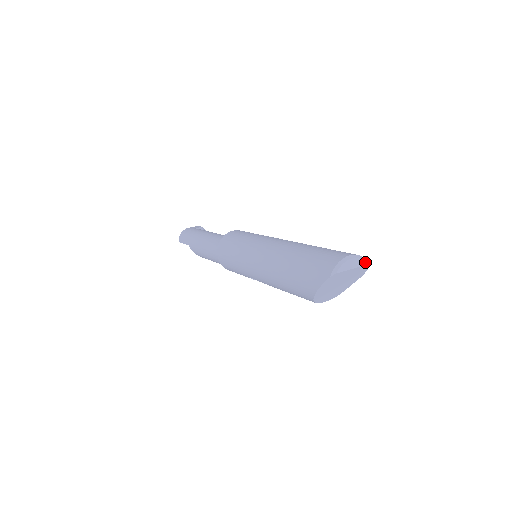
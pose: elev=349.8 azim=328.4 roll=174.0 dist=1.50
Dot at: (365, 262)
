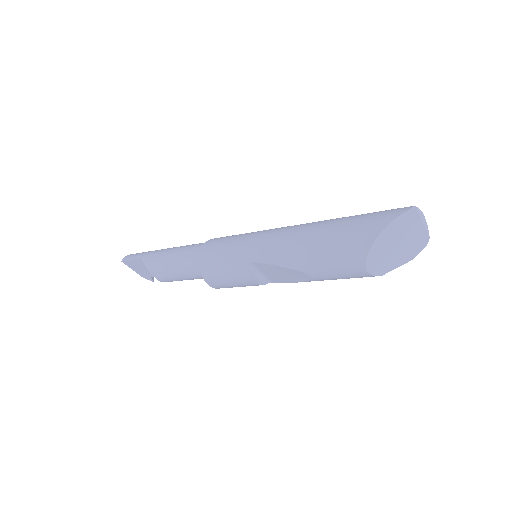
Dot at: (428, 232)
